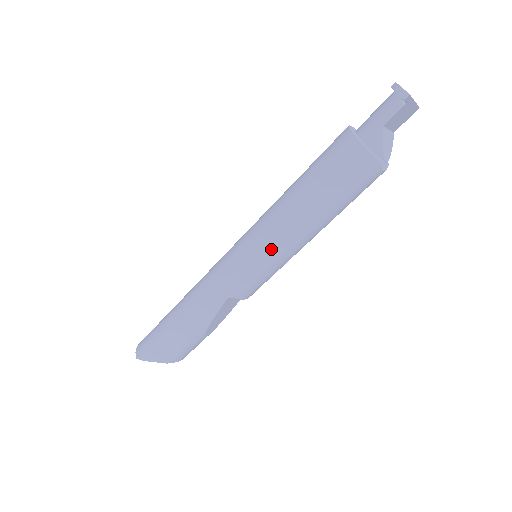
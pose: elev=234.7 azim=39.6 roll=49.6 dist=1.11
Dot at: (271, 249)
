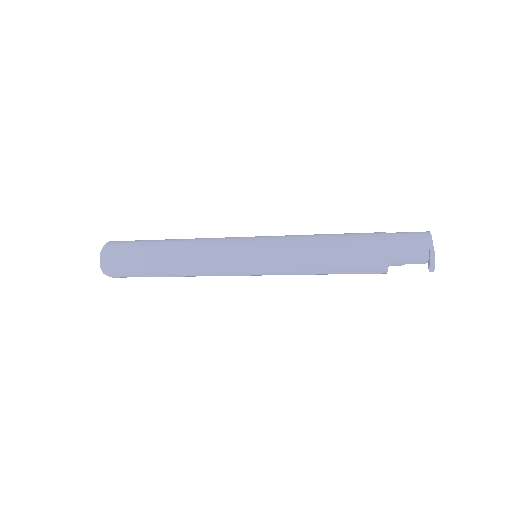
Dot at: occluded
